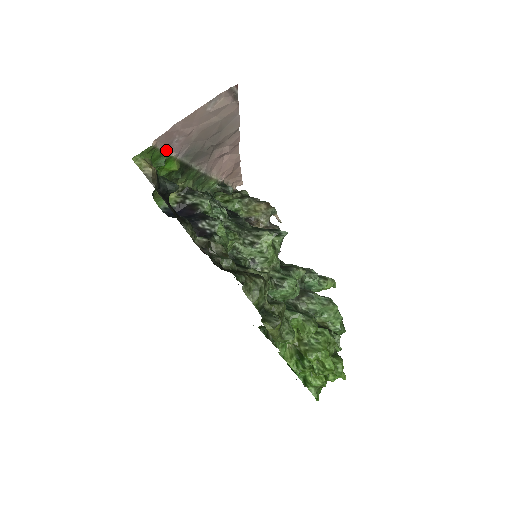
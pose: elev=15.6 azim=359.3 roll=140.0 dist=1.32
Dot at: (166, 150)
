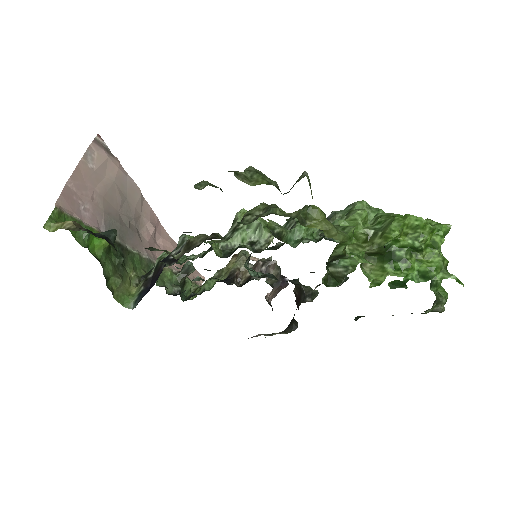
Dot at: (79, 219)
